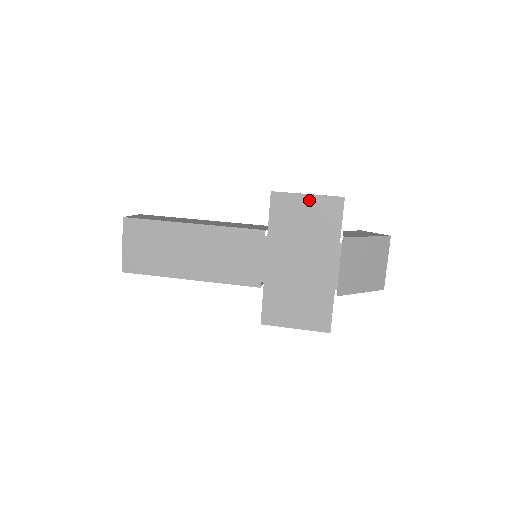
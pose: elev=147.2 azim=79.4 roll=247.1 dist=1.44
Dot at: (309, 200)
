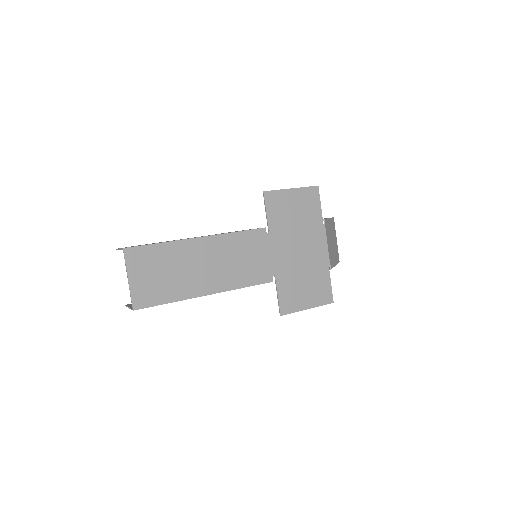
Dot at: (294, 193)
